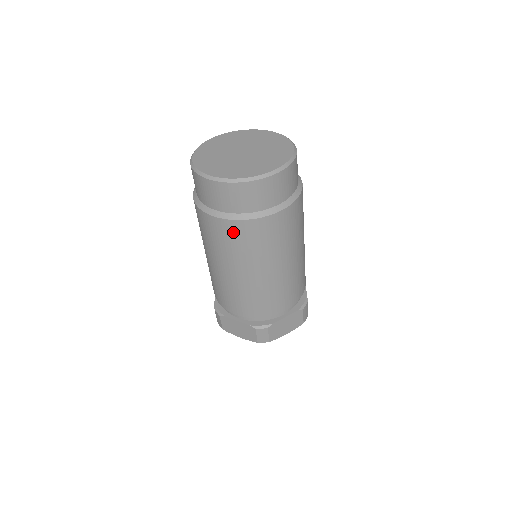
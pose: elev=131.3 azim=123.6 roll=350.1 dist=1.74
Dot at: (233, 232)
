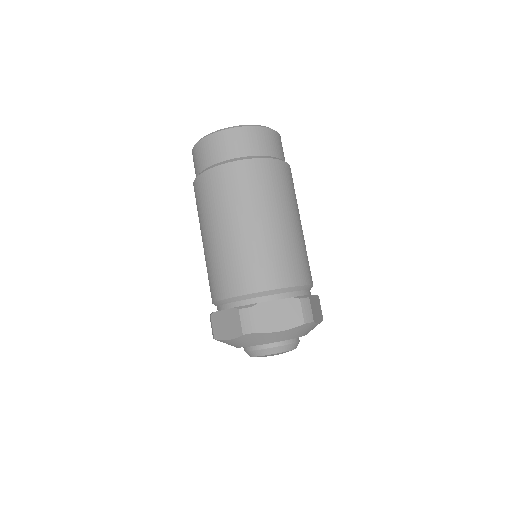
Dot at: (212, 182)
